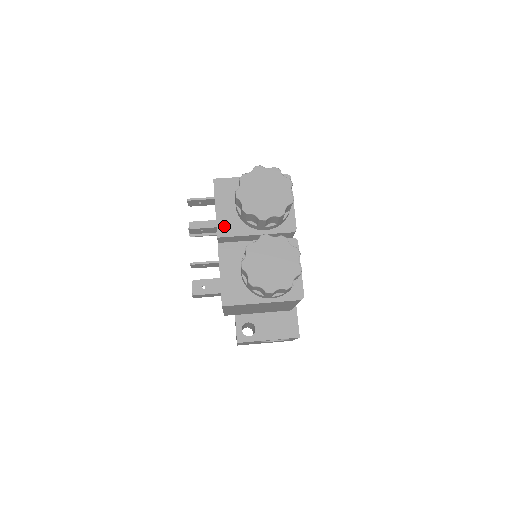
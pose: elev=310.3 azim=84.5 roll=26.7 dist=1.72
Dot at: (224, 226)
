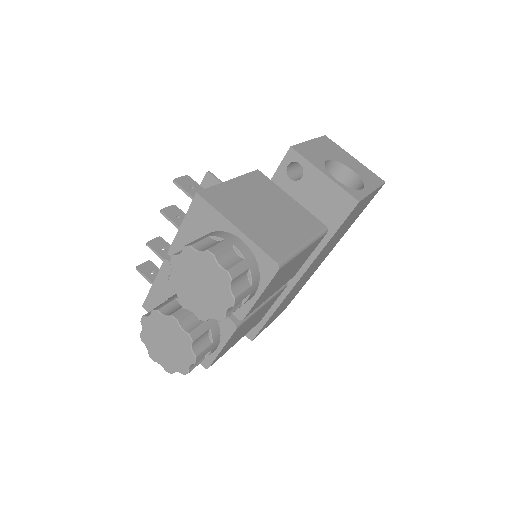
Dot at: (179, 249)
